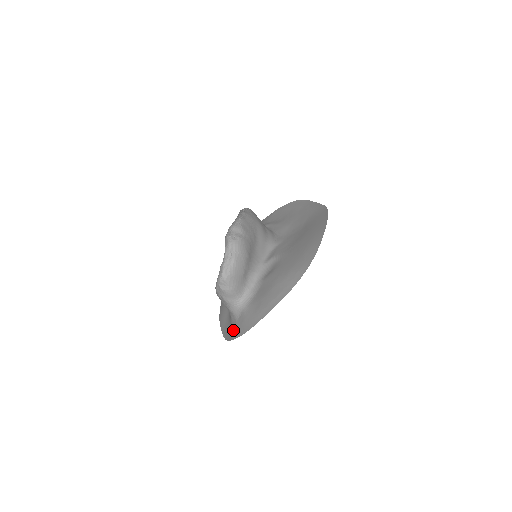
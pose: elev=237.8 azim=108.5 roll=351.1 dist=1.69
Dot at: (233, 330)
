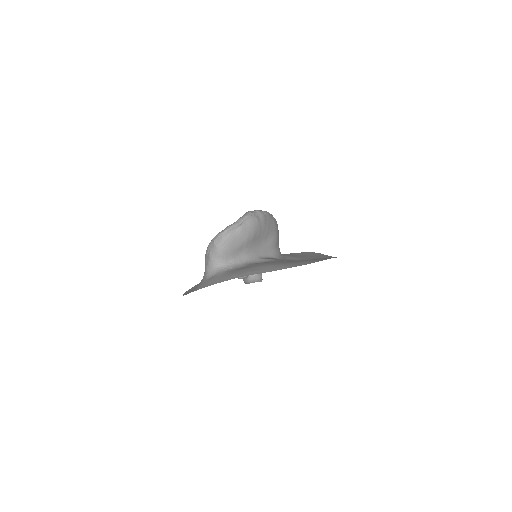
Dot at: (196, 287)
